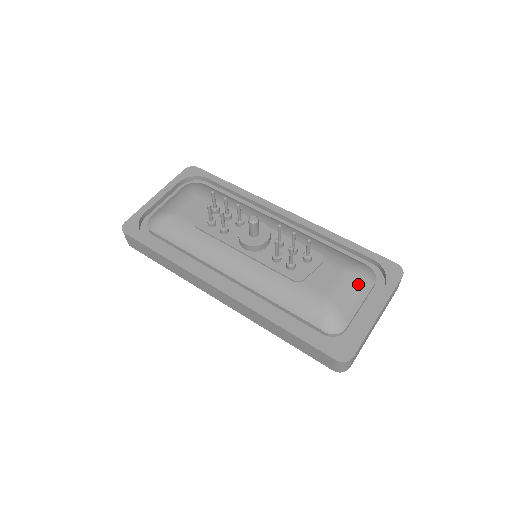
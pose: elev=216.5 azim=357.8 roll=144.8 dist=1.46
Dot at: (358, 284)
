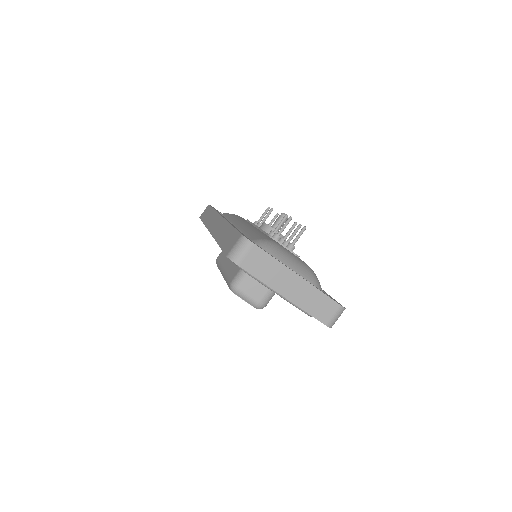
Dot at: (305, 268)
